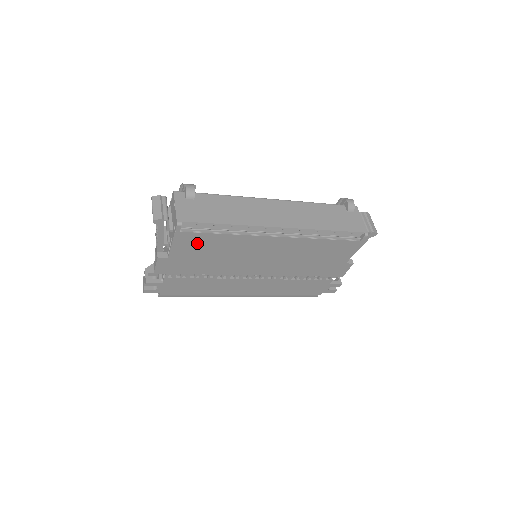
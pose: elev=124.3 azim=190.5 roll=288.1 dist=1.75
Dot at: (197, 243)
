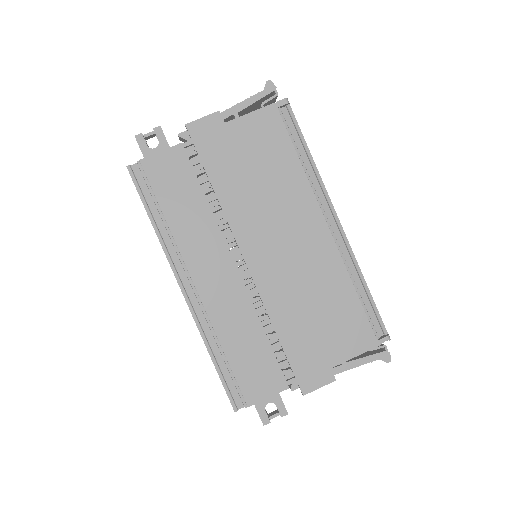
Dot at: (268, 140)
